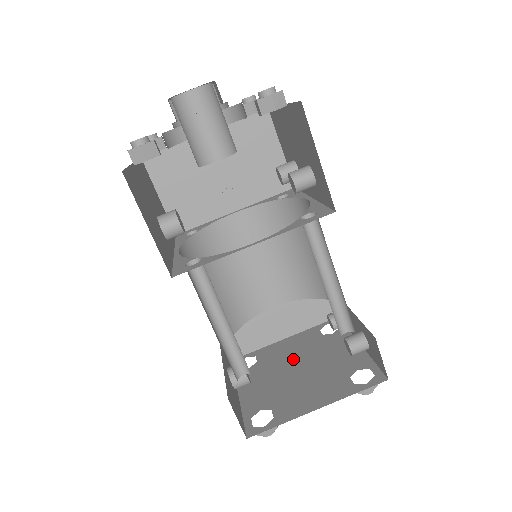
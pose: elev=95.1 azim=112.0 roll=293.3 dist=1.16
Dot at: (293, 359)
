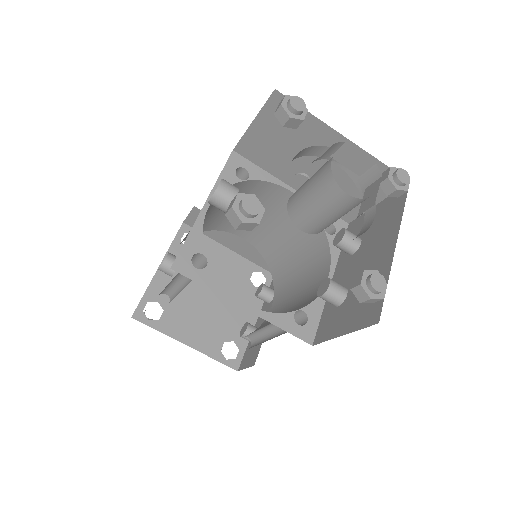
Dot at: occluded
